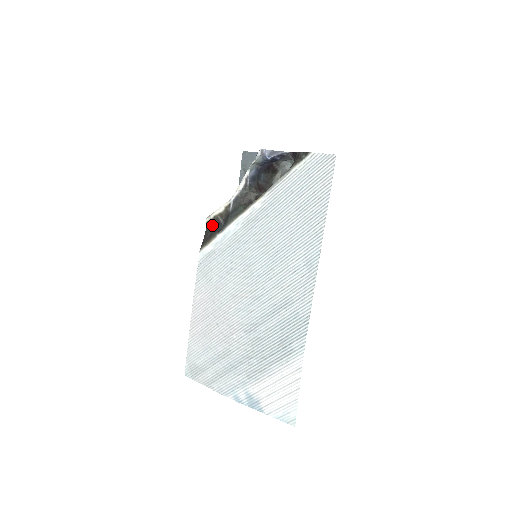
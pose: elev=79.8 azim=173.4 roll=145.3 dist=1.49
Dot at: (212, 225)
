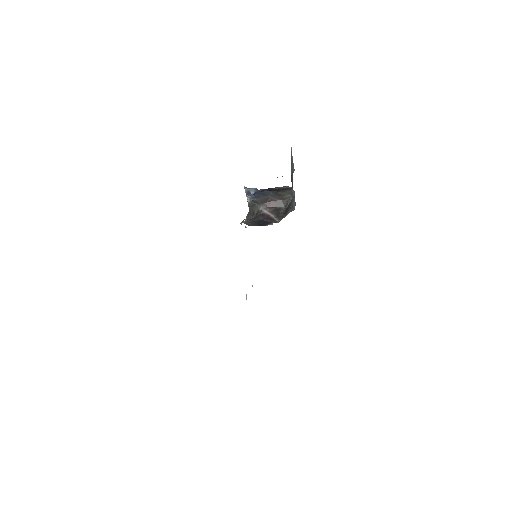
Dot at: occluded
